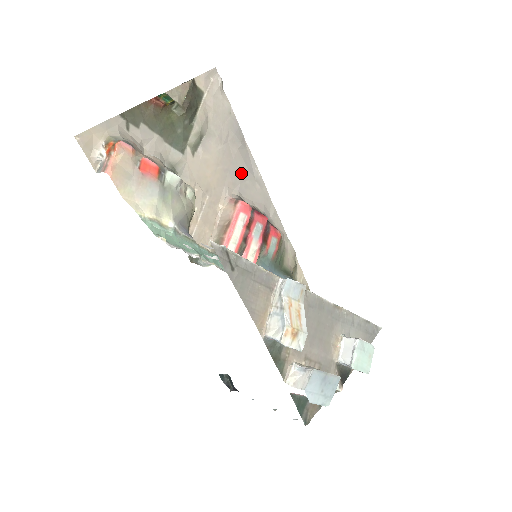
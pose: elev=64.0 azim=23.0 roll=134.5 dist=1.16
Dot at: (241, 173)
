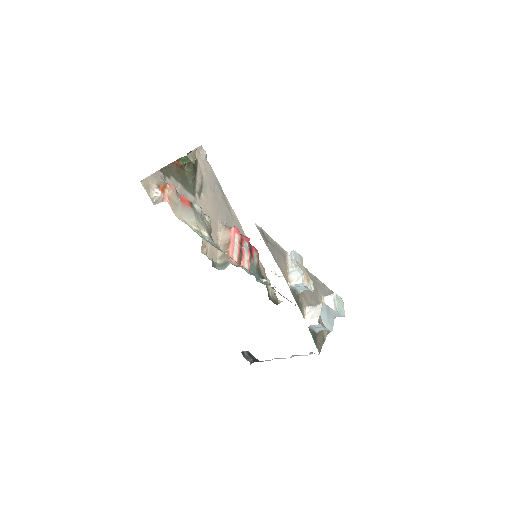
Dot at: (225, 212)
